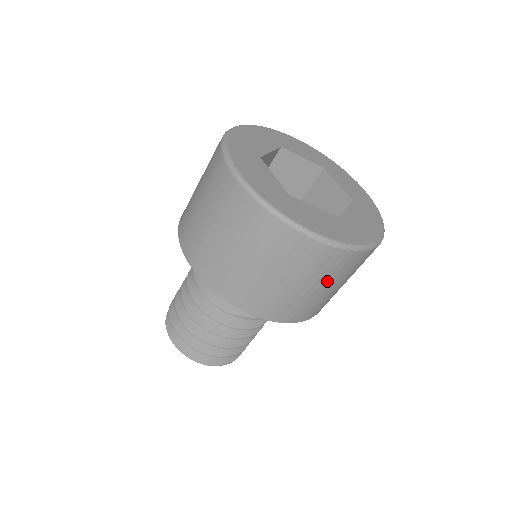
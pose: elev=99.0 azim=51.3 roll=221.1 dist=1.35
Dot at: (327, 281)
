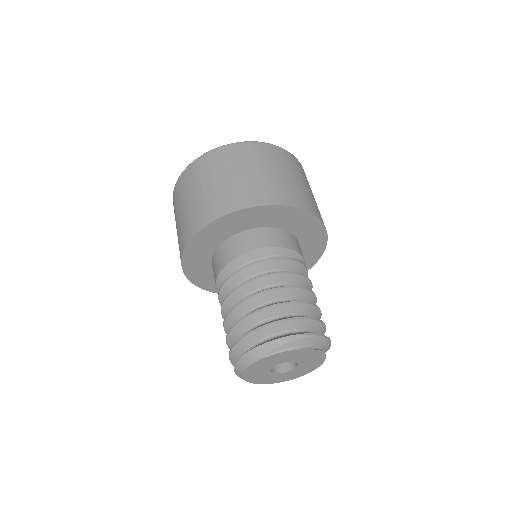
Dot at: (303, 179)
